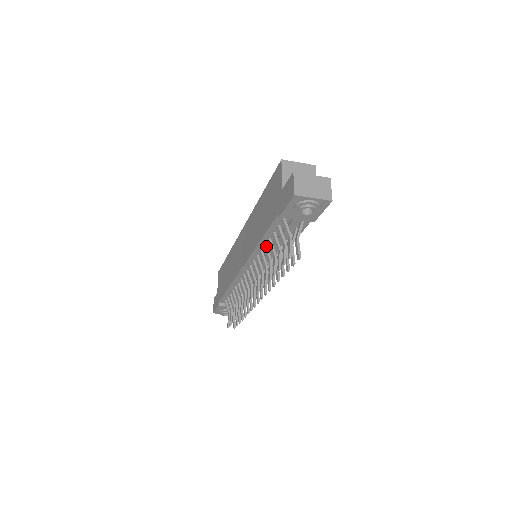
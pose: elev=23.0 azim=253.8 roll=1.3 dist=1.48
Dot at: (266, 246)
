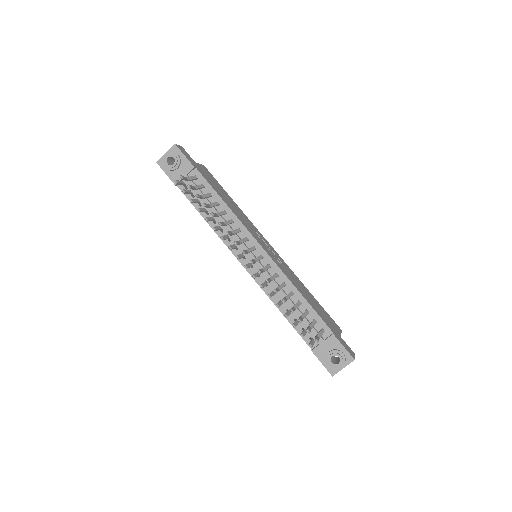
Dot at: occluded
